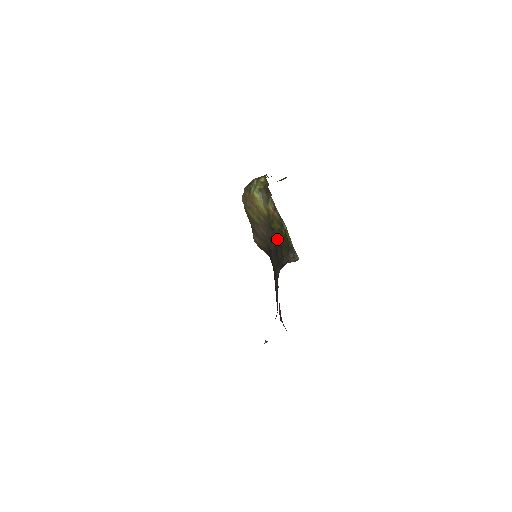
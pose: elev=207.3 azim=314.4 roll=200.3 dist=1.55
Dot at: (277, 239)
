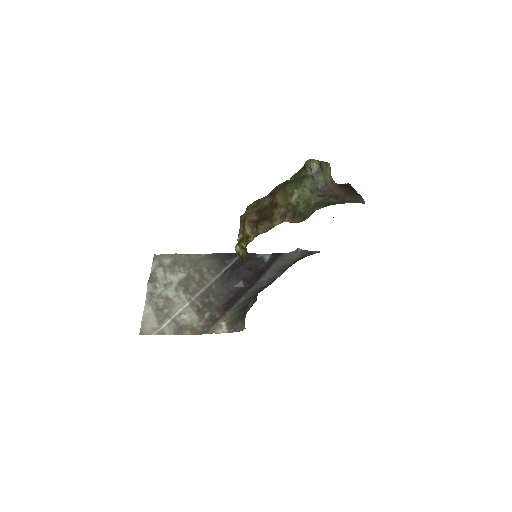
Dot at: occluded
